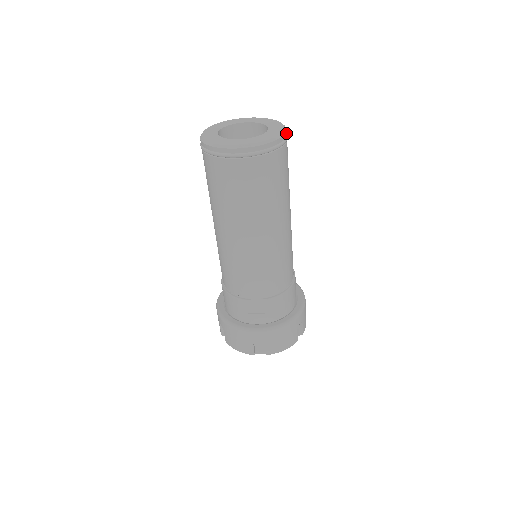
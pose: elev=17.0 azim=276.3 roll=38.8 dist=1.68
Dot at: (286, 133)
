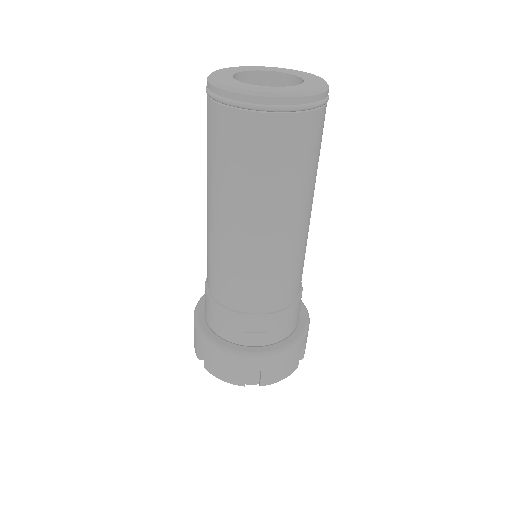
Dot at: occluded
